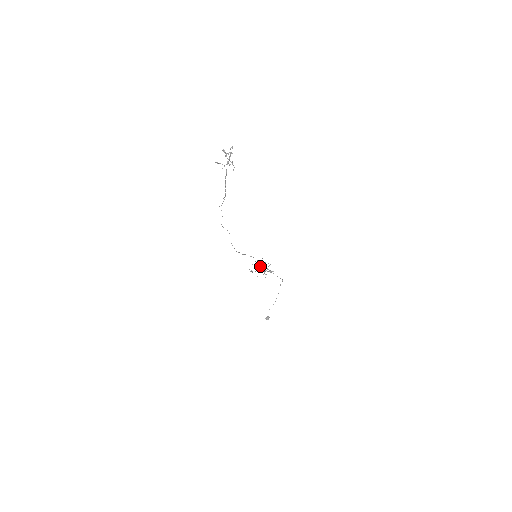
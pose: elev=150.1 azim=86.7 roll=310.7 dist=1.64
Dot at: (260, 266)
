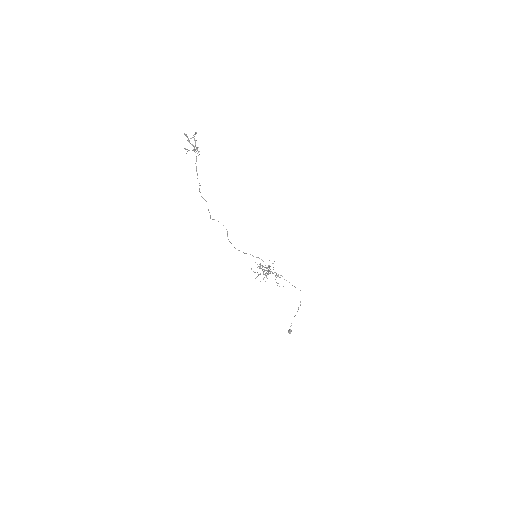
Dot at: (259, 267)
